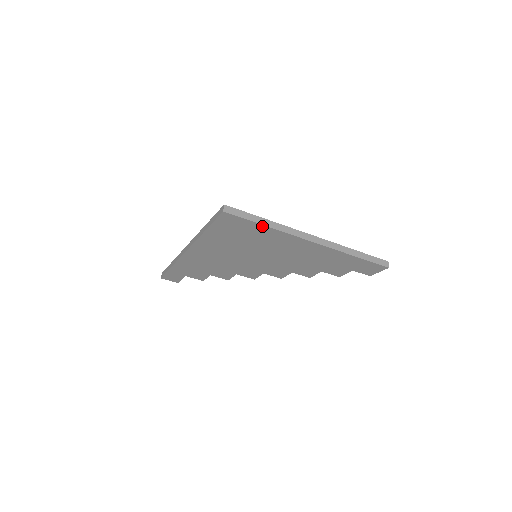
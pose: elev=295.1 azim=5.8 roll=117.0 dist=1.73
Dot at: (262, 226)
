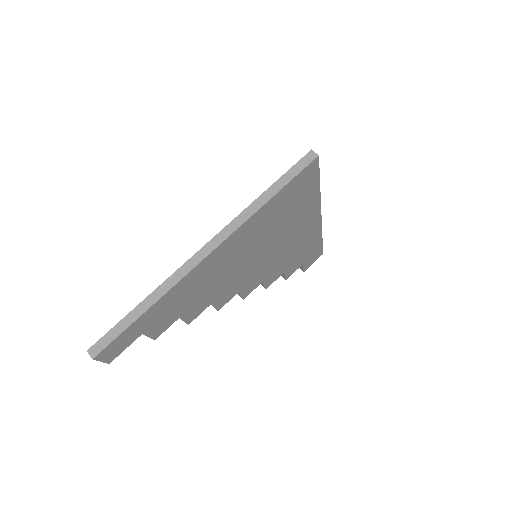
Dot at: (317, 187)
